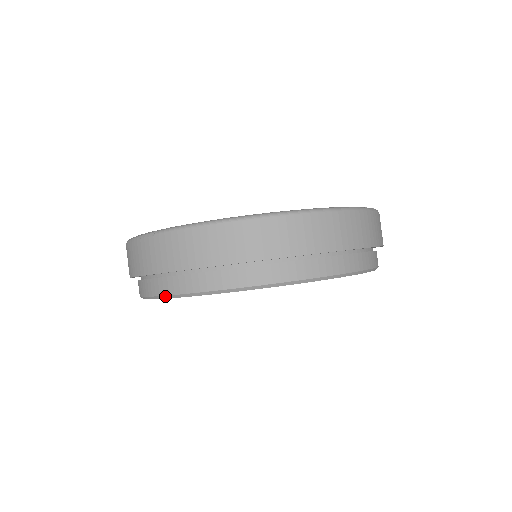
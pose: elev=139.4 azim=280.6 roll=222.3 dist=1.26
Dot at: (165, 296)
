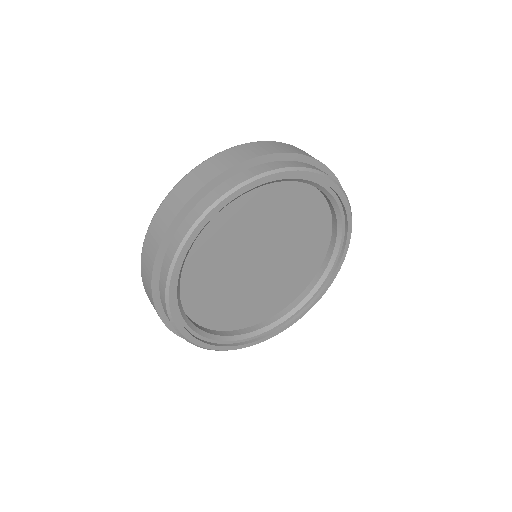
Dot at: (188, 233)
